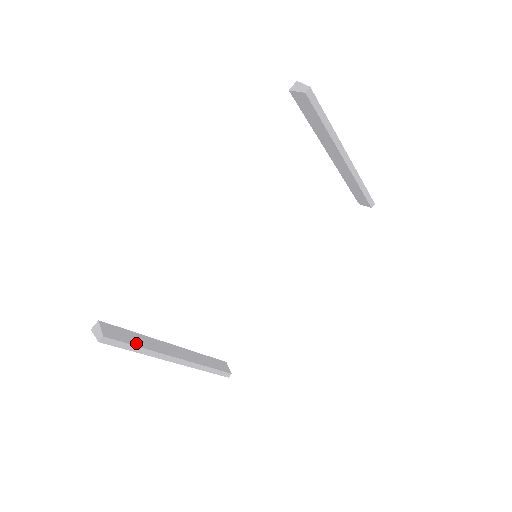
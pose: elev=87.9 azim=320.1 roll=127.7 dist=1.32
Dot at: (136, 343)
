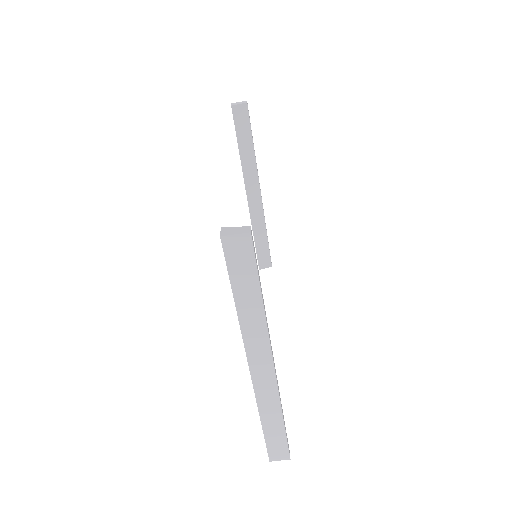
Dot at: occluded
